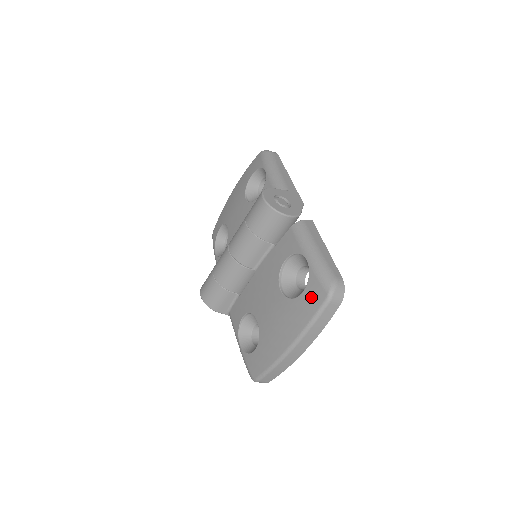
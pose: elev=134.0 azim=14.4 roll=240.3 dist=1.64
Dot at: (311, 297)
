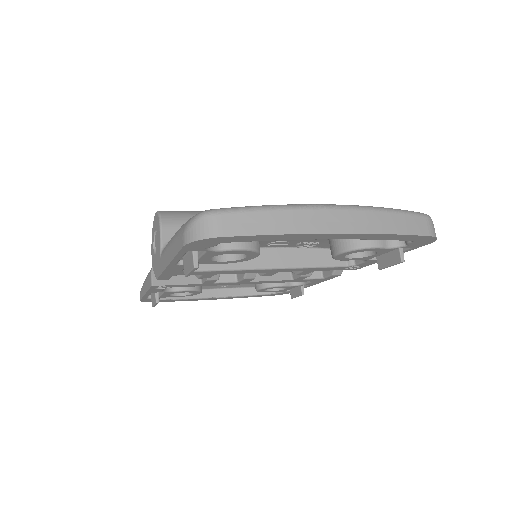
Dot at: occluded
